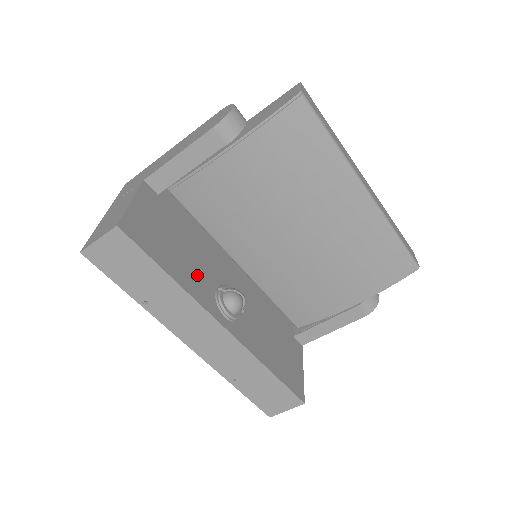
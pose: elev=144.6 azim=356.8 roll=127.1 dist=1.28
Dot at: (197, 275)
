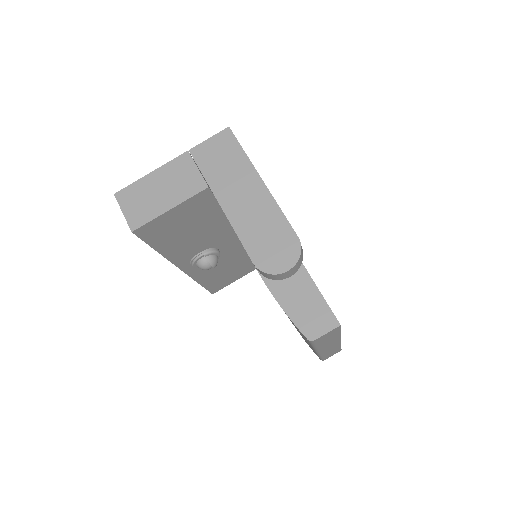
Dot at: (191, 246)
